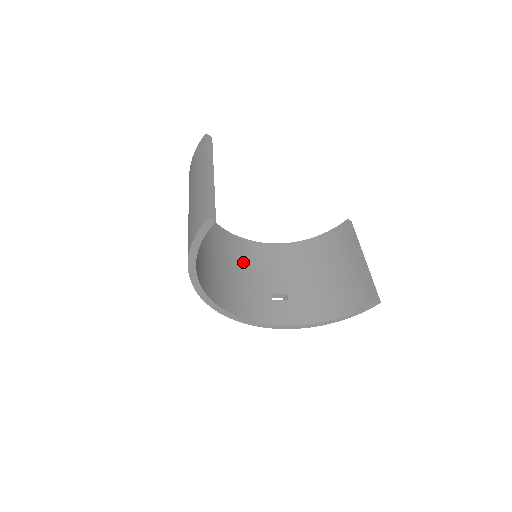
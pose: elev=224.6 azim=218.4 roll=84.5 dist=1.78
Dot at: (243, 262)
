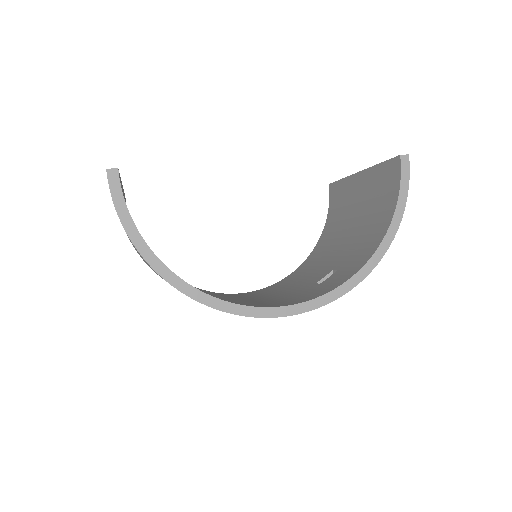
Dot at: (265, 294)
